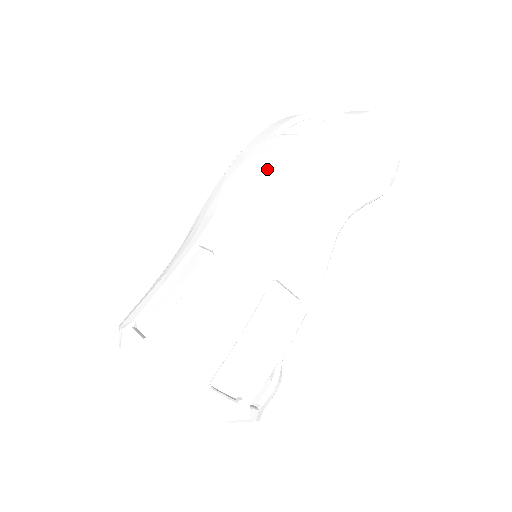
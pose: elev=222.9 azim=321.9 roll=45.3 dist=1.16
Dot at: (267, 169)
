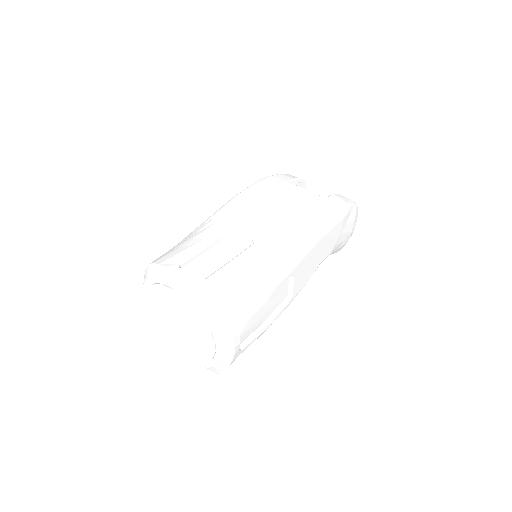
Dot at: (294, 204)
